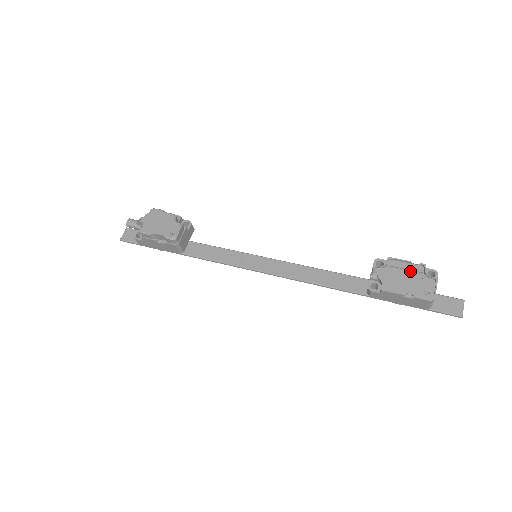
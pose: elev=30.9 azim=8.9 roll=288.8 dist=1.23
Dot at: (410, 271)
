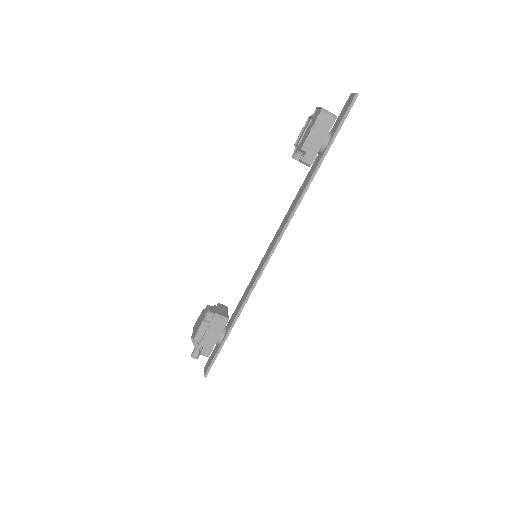
Dot at: (307, 129)
